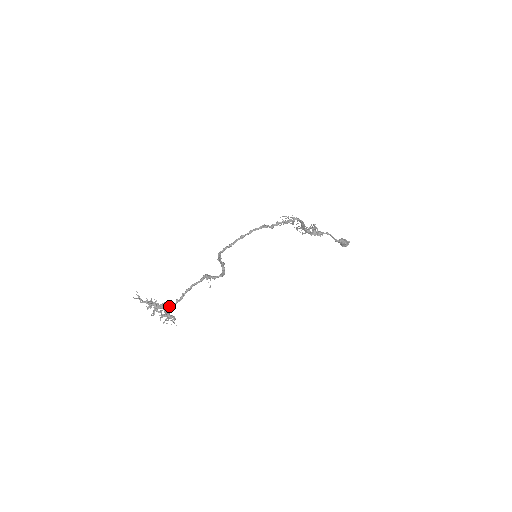
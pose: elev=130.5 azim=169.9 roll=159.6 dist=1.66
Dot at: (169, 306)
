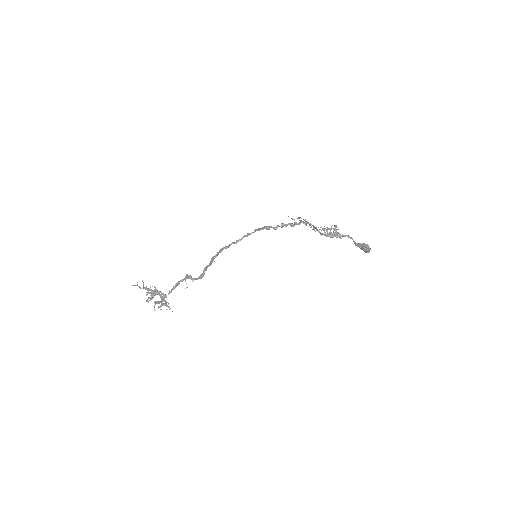
Dot at: (163, 295)
